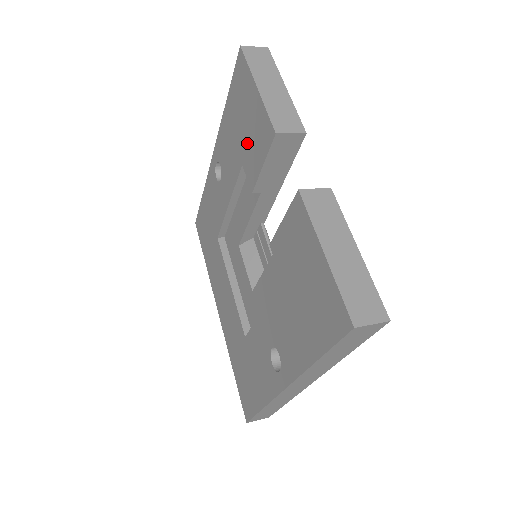
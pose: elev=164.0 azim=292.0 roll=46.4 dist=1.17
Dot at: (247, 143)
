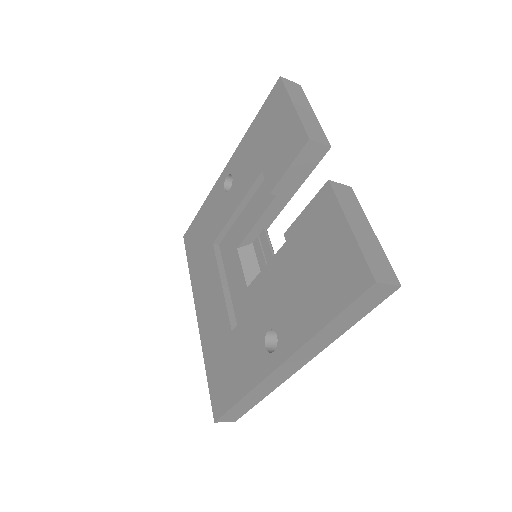
Dot at: (272, 152)
